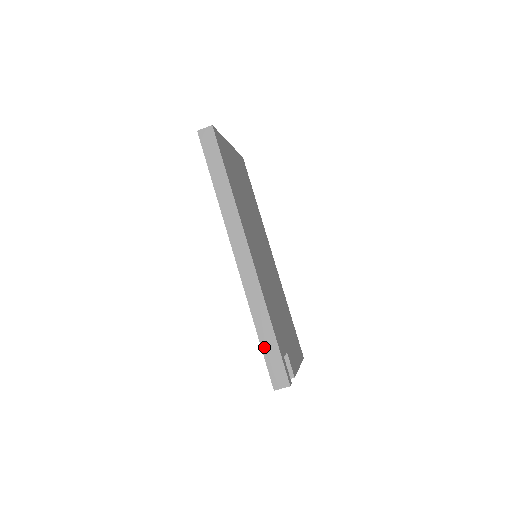
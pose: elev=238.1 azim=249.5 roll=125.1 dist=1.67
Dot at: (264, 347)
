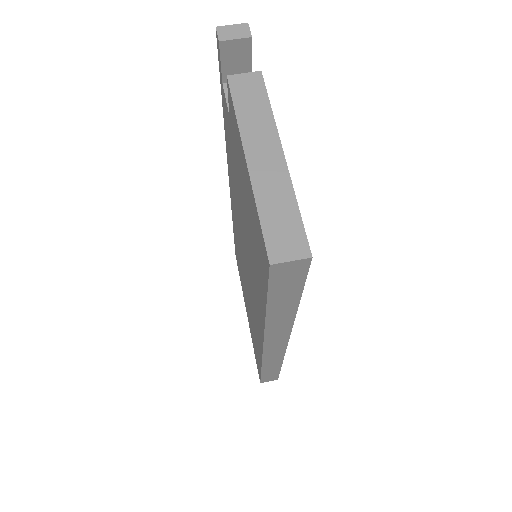
Dot at: occluded
